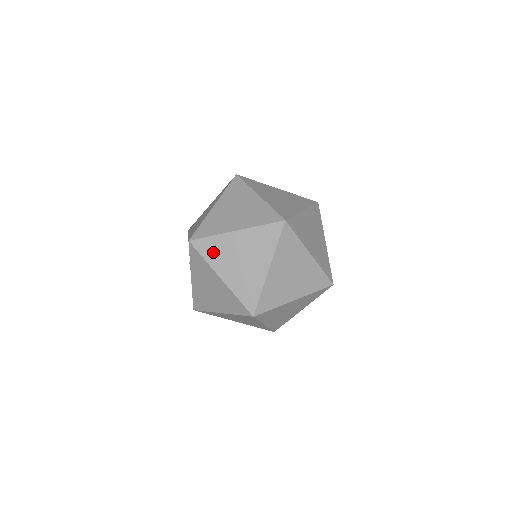
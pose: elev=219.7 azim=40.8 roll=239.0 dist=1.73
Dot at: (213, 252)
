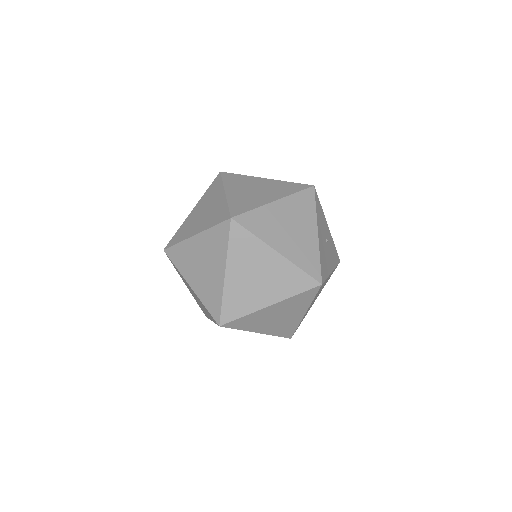
Dot at: (181, 260)
